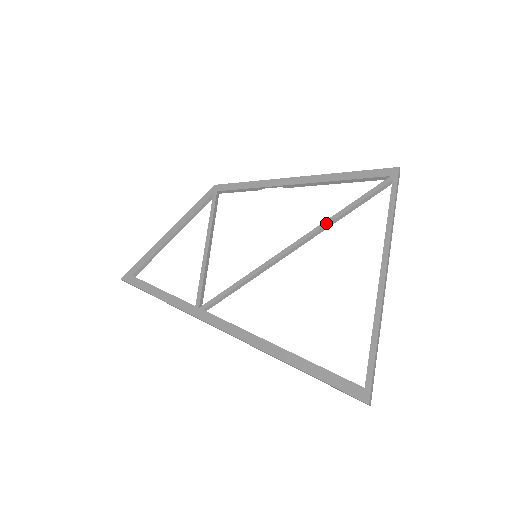
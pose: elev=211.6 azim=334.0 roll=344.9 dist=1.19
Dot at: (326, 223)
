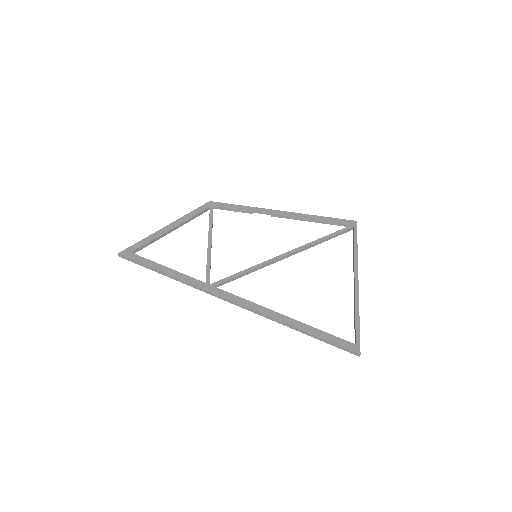
Dot at: (311, 244)
